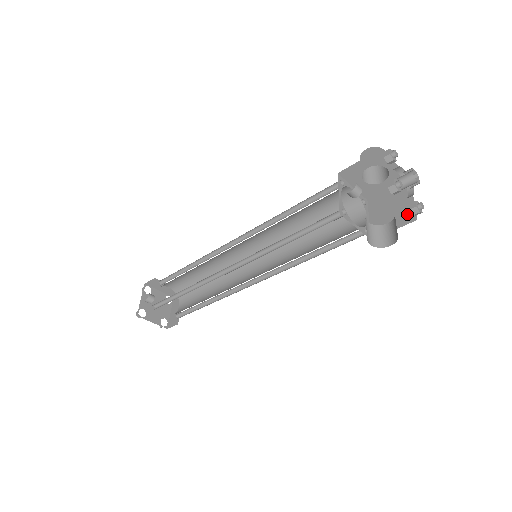
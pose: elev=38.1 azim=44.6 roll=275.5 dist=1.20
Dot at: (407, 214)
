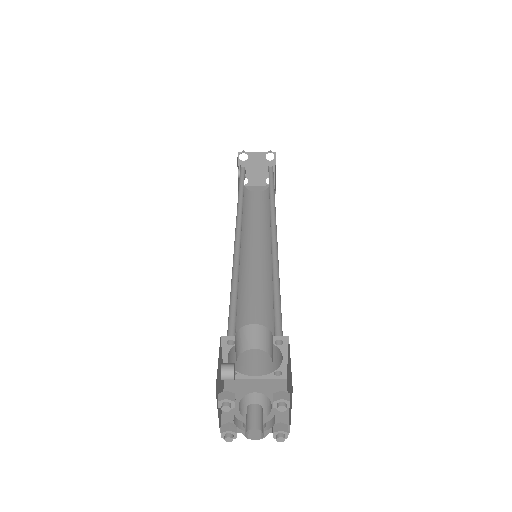
Dot at: (289, 414)
